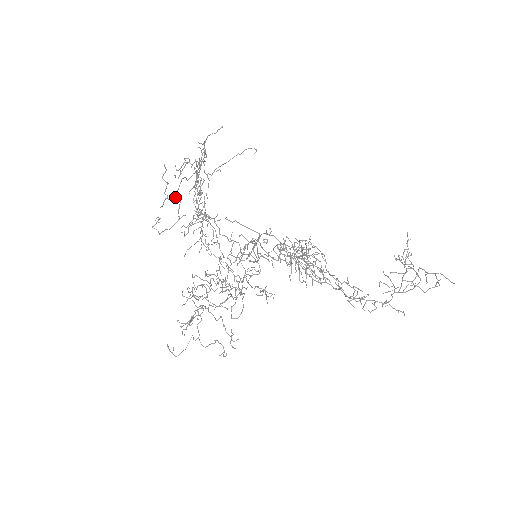
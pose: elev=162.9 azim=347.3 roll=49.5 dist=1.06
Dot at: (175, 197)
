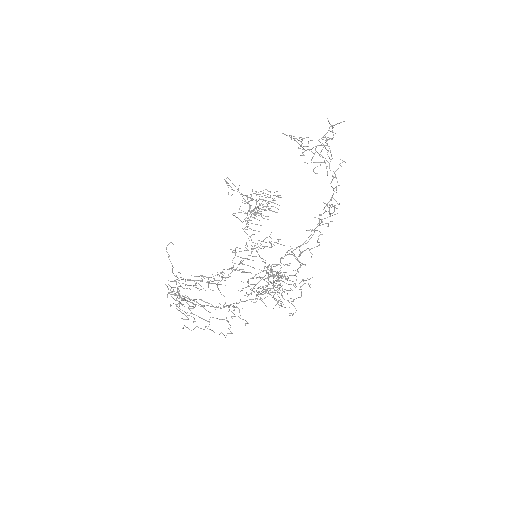
Dot at: (209, 322)
